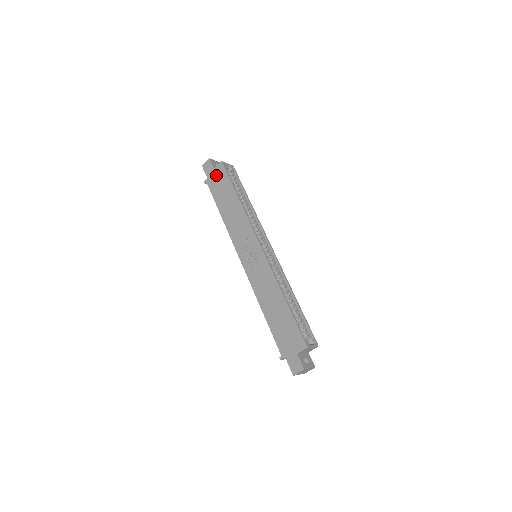
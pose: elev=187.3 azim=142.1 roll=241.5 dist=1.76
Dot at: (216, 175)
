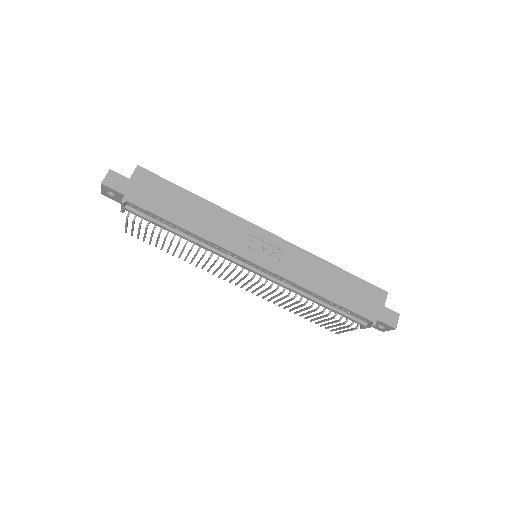
Dot at: (140, 185)
